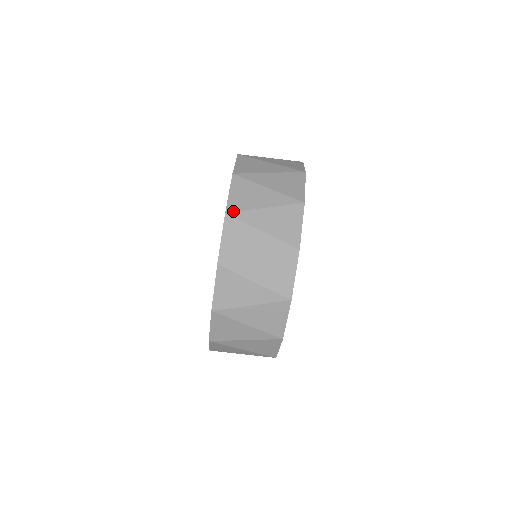
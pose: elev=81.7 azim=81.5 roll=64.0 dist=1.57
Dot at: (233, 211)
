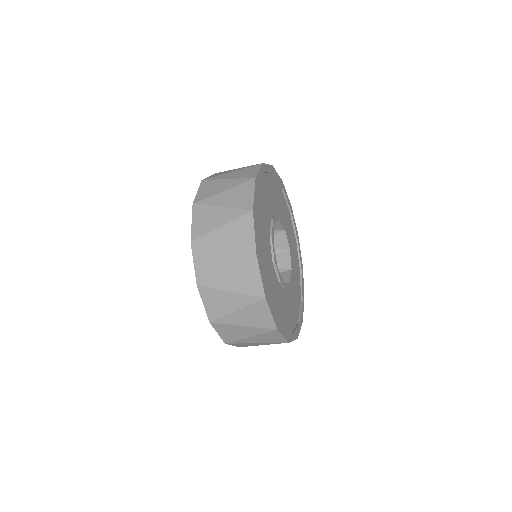
Dot at: occluded
